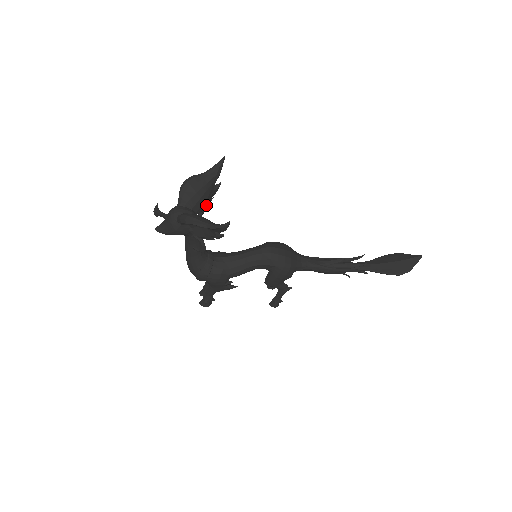
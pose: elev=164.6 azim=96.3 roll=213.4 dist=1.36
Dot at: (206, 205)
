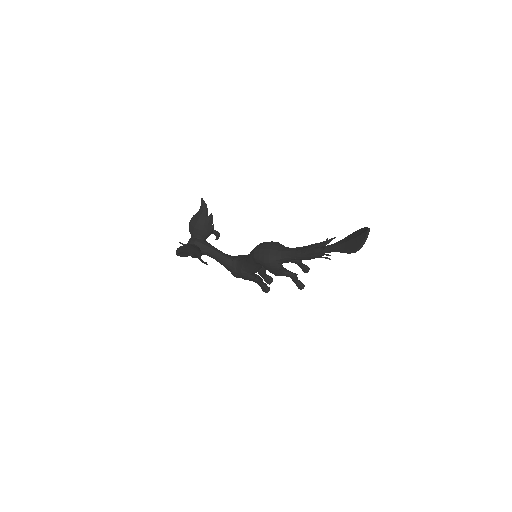
Dot at: (208, 231)
